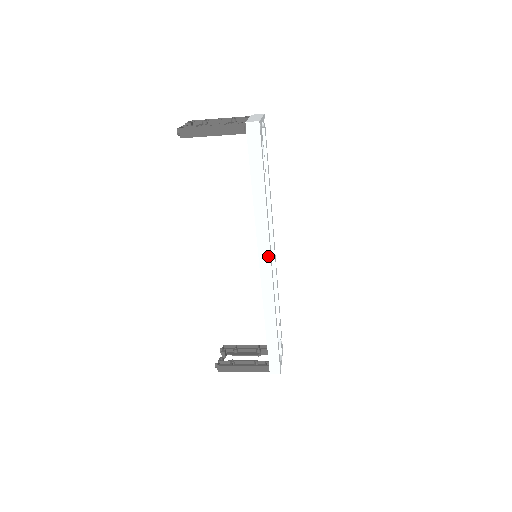
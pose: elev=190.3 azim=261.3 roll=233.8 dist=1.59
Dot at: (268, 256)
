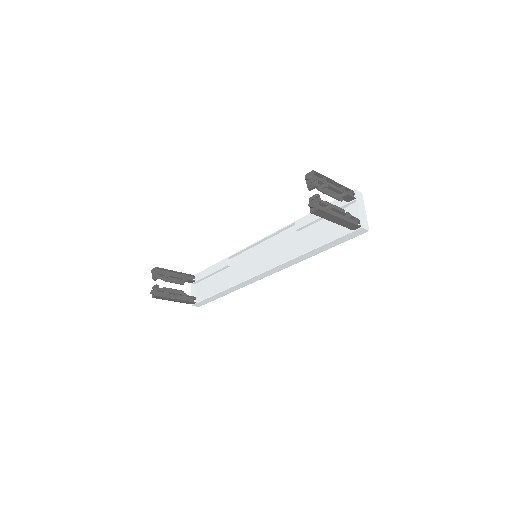
Dot at: (273, 273)
